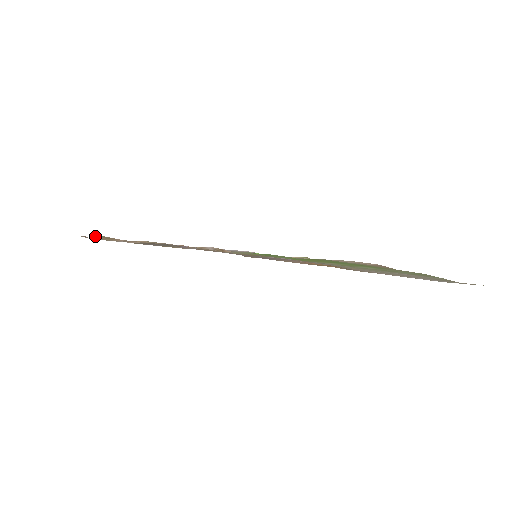
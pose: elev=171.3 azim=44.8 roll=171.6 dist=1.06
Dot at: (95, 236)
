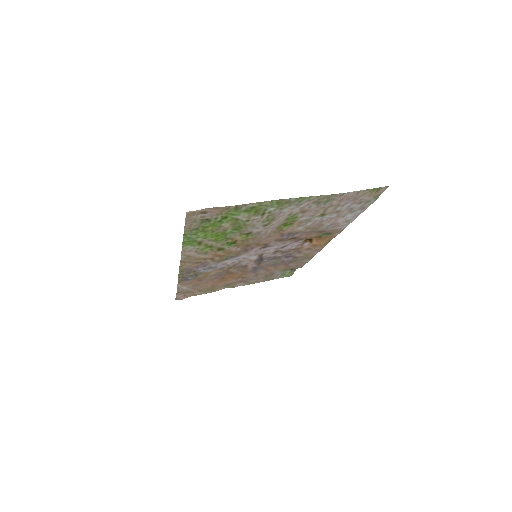
Dot at: (182, 295)
